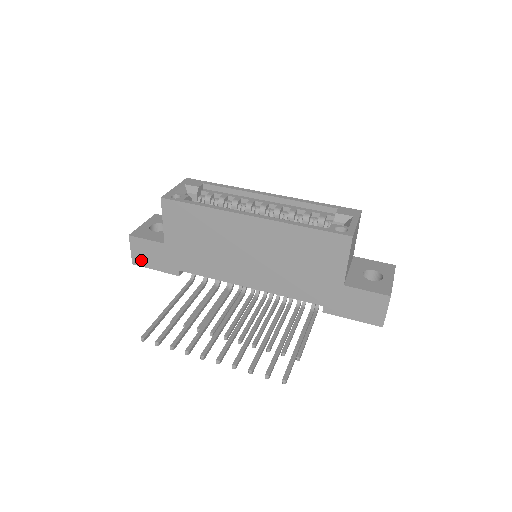
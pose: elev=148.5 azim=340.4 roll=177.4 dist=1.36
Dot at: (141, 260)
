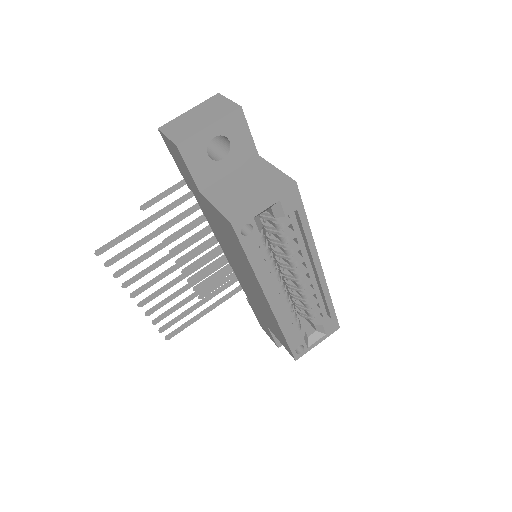
Dot at: (169, 146)
